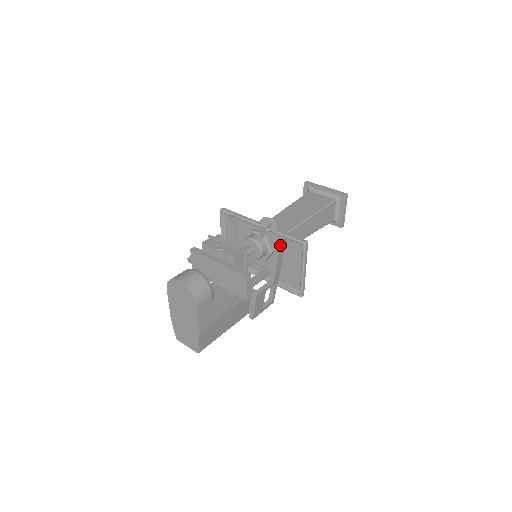
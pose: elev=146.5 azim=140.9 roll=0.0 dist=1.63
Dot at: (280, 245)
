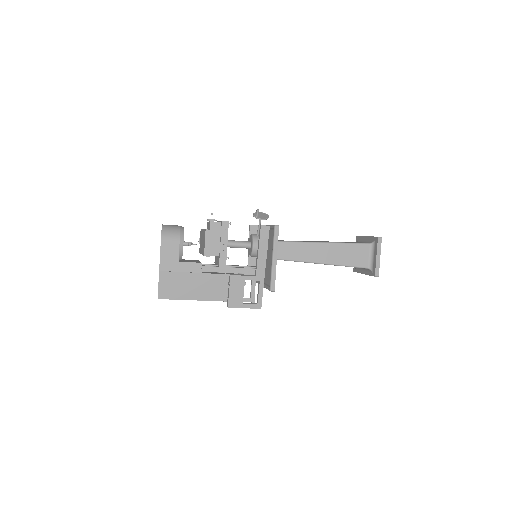
Dot at: (260, 230)
